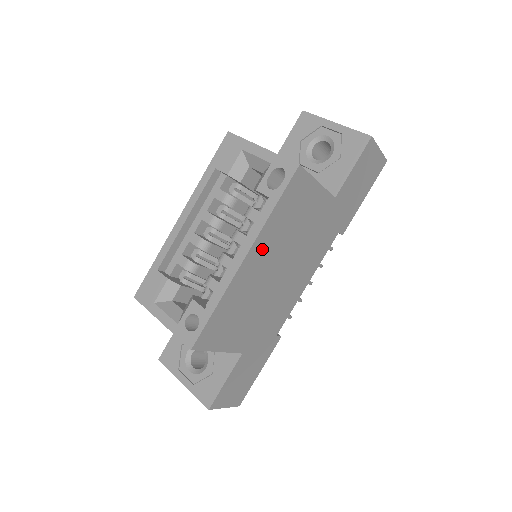
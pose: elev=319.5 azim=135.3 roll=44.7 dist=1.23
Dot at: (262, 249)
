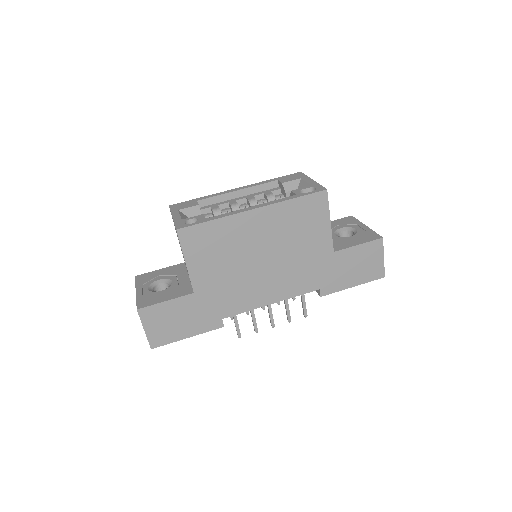
Dot at: (268, 219)
